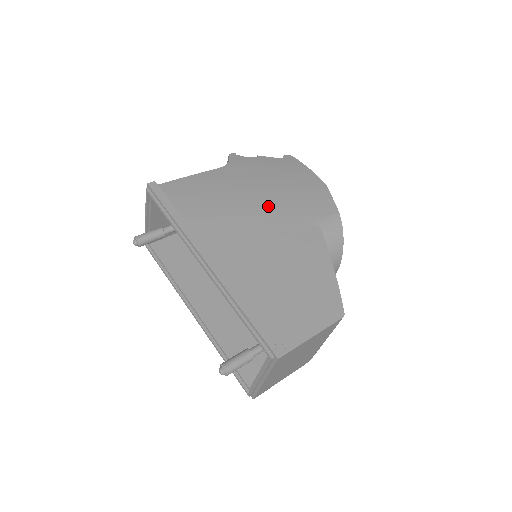
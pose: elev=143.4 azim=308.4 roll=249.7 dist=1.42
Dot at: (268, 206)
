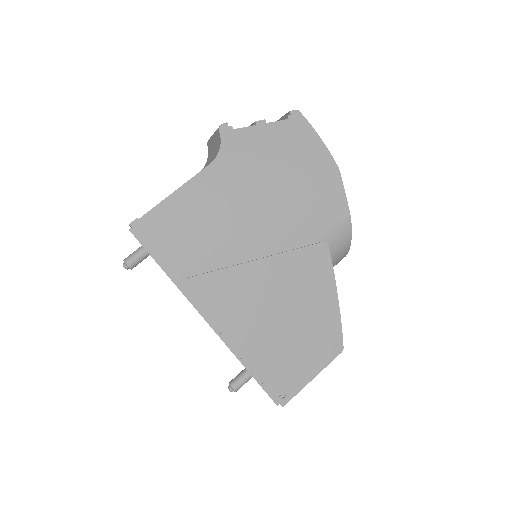
Dot at: (271, 224)
